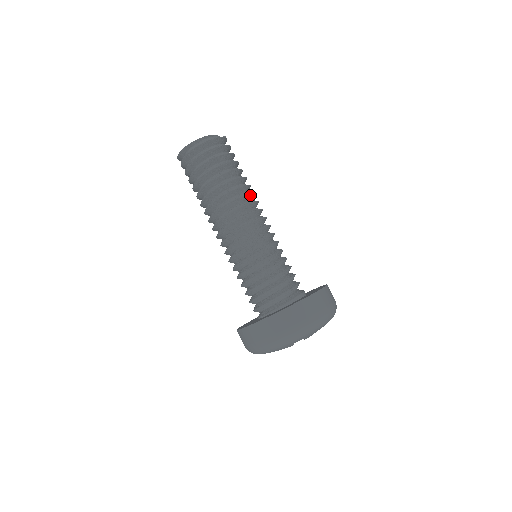
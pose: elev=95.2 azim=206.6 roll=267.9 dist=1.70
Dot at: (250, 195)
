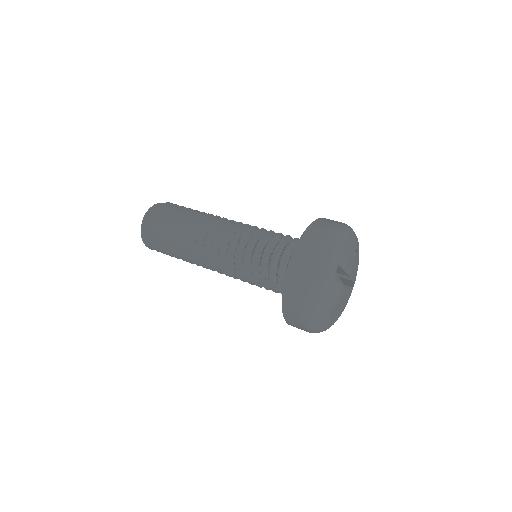
Dot at: occluded
